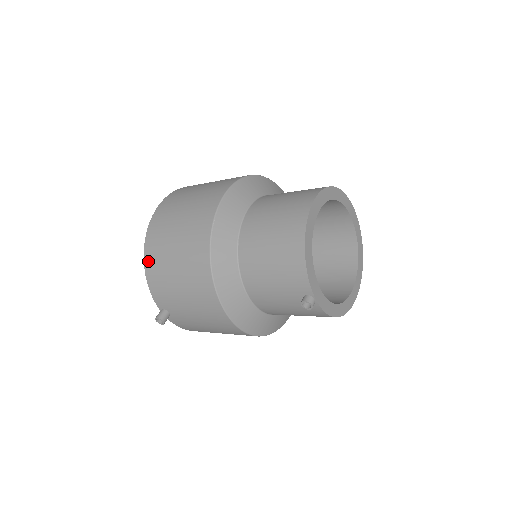
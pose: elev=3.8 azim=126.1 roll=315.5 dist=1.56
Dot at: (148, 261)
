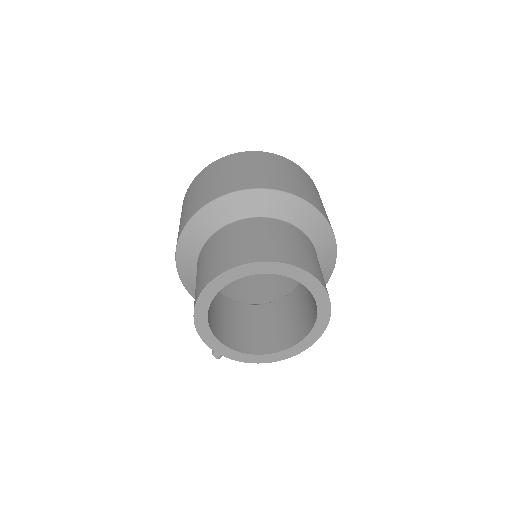
Dot at: occluded
